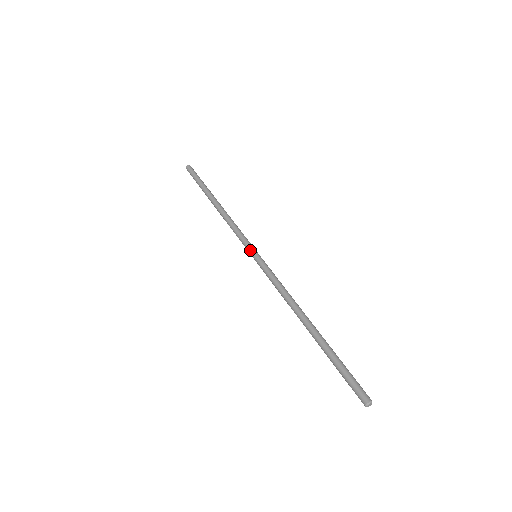
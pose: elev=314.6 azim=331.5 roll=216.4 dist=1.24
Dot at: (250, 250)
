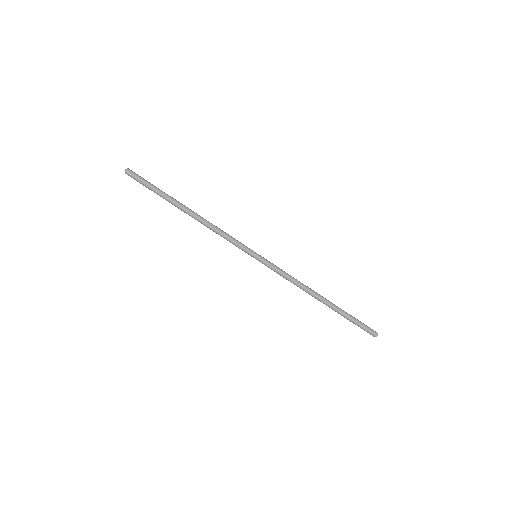
Dot at: occluded
